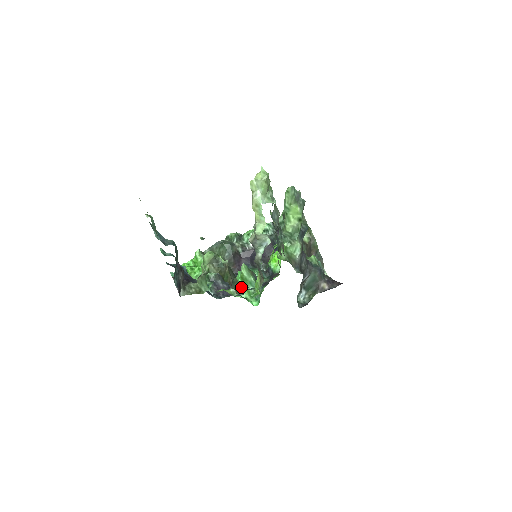
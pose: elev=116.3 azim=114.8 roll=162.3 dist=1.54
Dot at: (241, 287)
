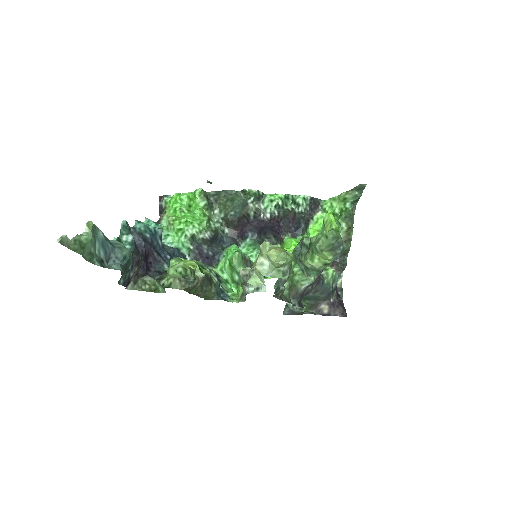
Dot at: (214, 295)
